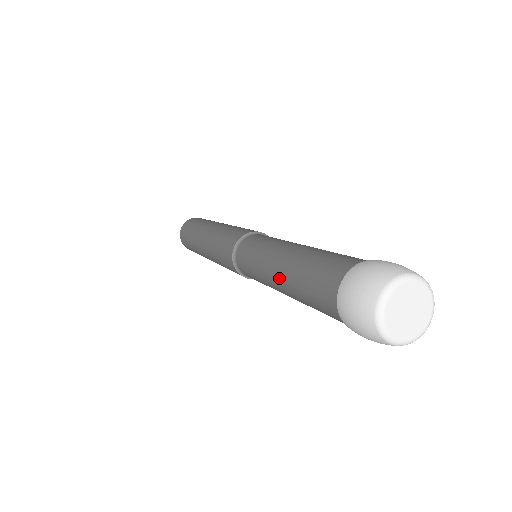
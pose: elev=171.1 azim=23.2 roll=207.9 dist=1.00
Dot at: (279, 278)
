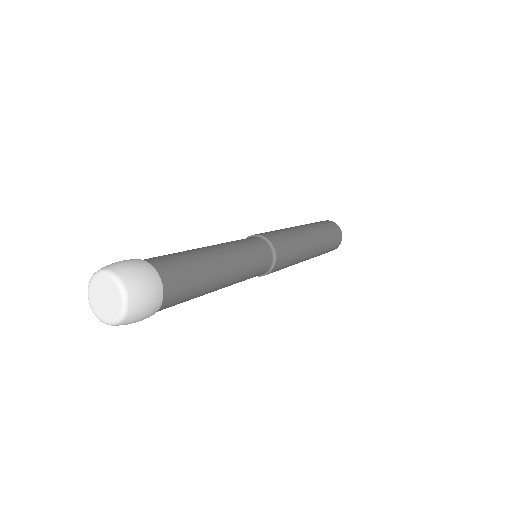
Dot at: occluded
